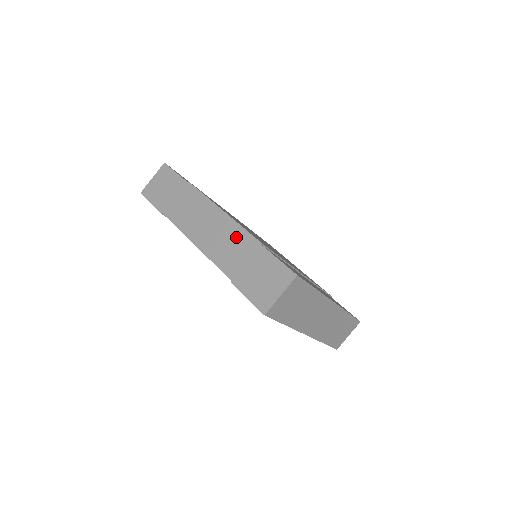
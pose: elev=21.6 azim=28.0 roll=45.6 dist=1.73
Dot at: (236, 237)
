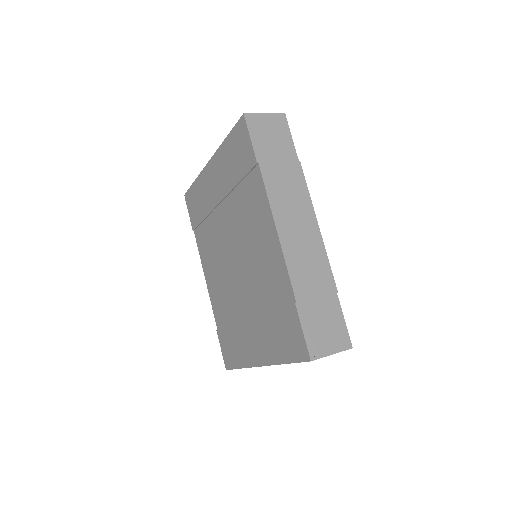
Dot at: (320, 265)
